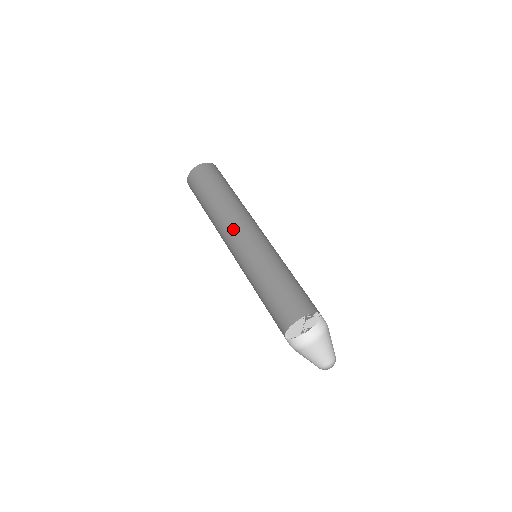
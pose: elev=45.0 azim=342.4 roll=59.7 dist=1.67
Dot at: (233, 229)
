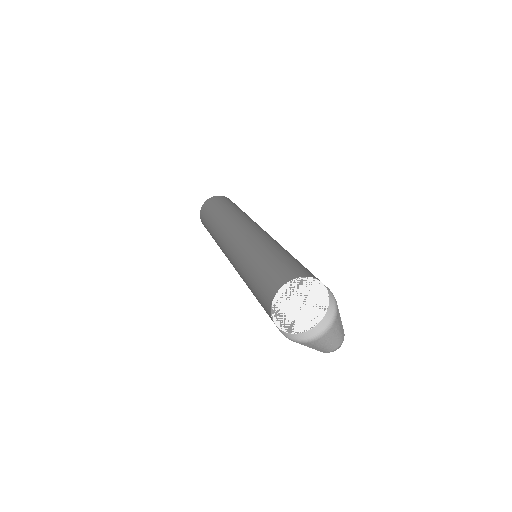
Dot at: (243, 222)
